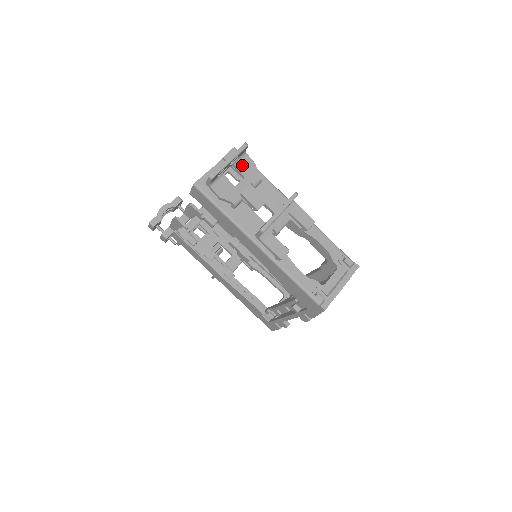
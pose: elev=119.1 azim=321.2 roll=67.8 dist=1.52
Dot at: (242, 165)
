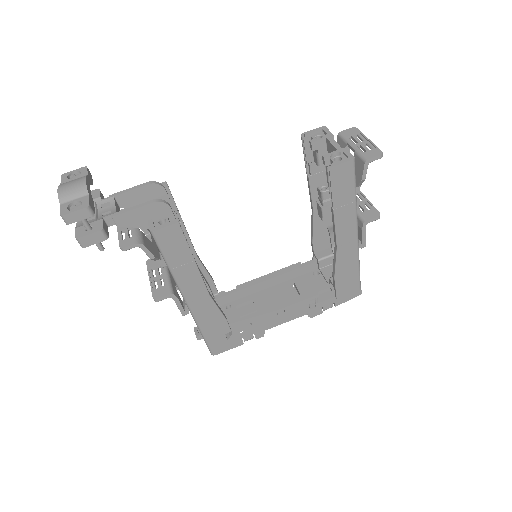
Dot at: occluded
